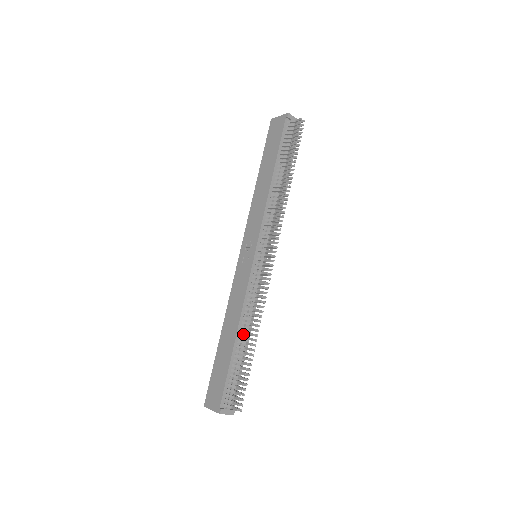
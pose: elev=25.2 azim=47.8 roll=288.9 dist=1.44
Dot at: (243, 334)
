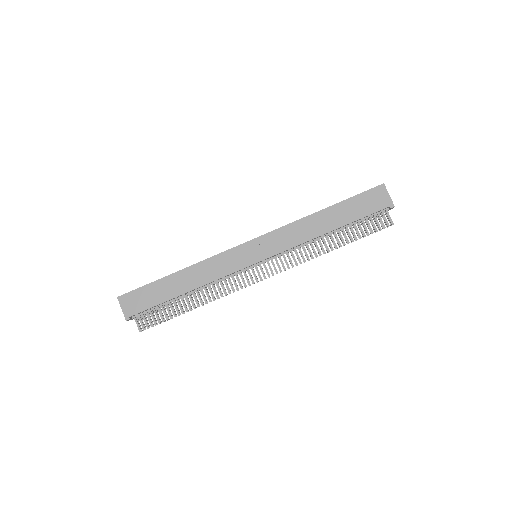
Dot at: (192, 293)
